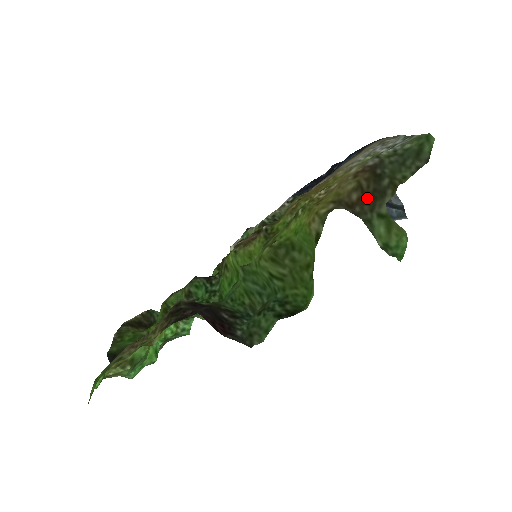
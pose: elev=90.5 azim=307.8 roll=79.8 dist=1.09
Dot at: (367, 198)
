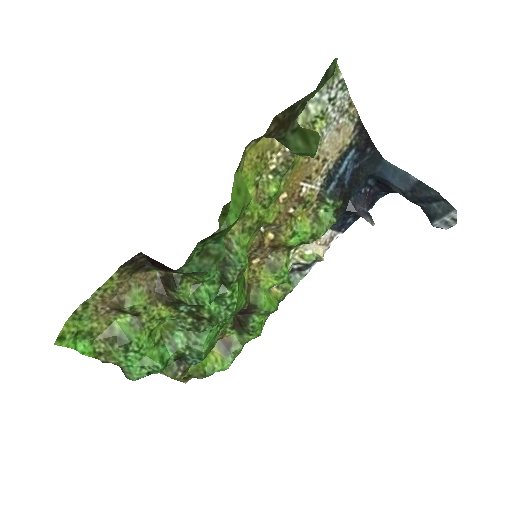
Dot at: (283, 124)
